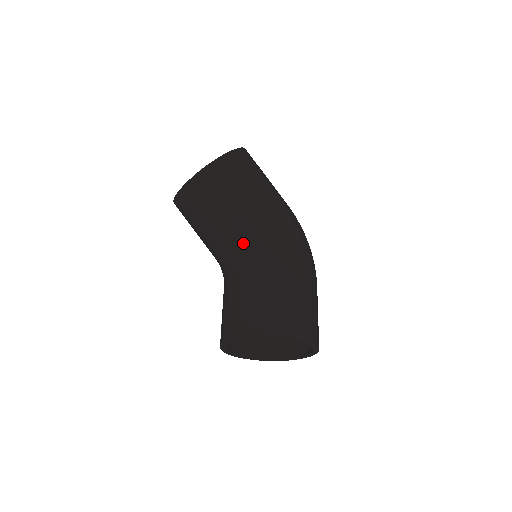
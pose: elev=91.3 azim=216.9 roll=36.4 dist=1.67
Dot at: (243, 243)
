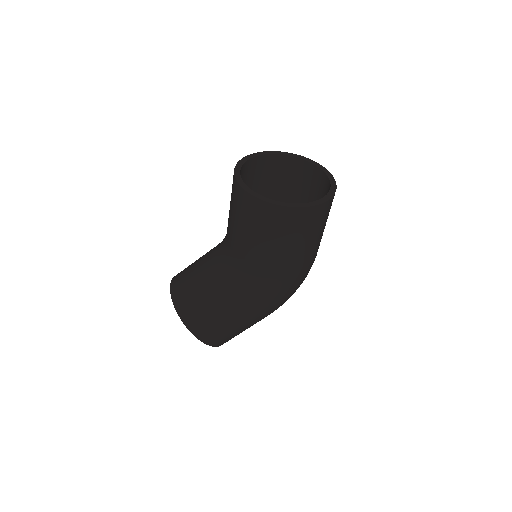
Dot at: (239, 263)
